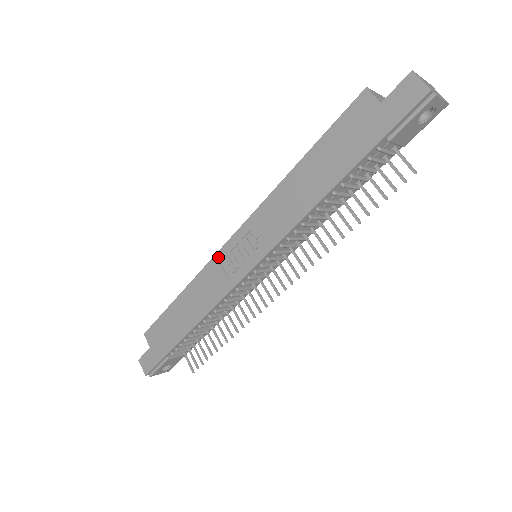
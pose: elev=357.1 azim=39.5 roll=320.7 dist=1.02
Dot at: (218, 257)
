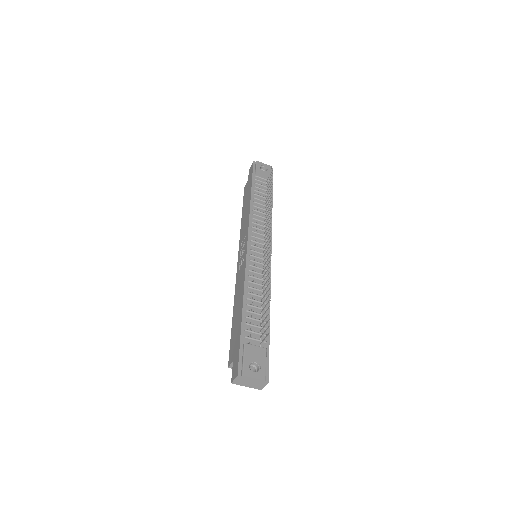
Dot at: (237, 272)
